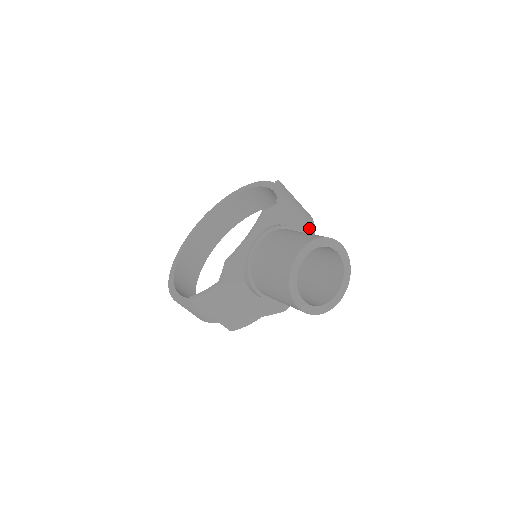
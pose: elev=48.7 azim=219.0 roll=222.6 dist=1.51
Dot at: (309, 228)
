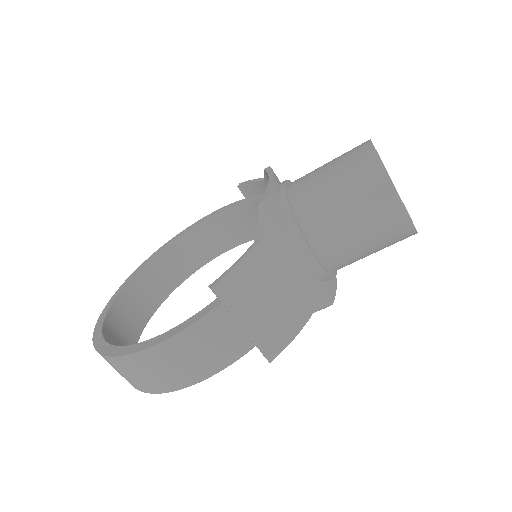
Dot at: occluded
